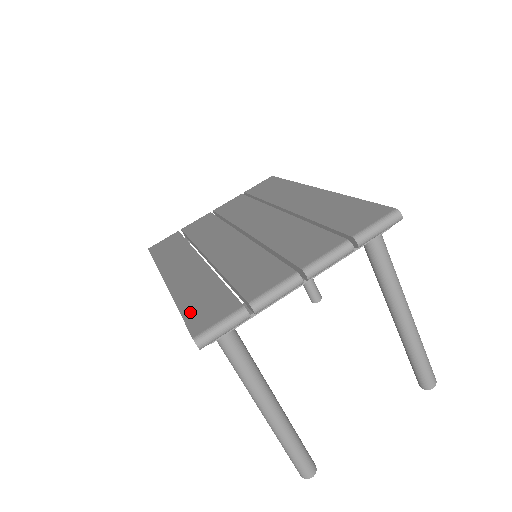
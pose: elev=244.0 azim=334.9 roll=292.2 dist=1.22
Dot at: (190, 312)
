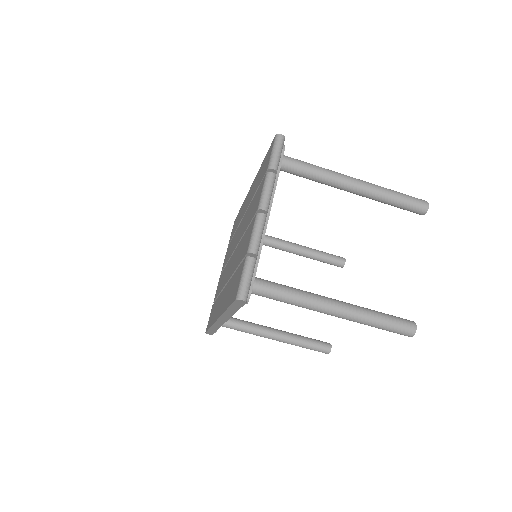
Dot at: (230, 300)
